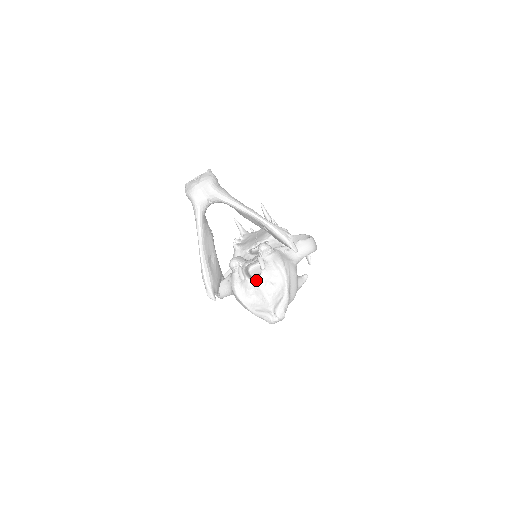
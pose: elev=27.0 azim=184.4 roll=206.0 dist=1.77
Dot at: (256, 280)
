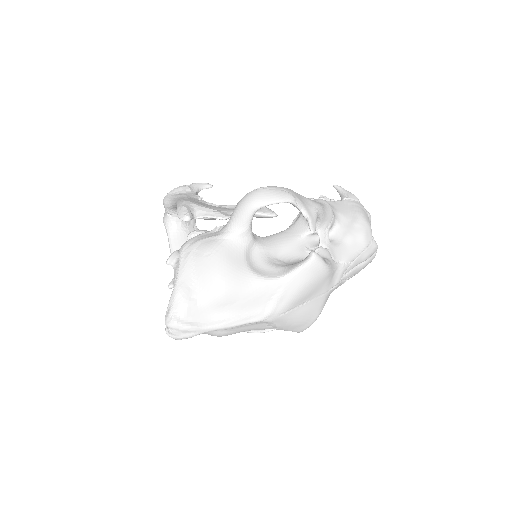
Dot at: (174, 283)
